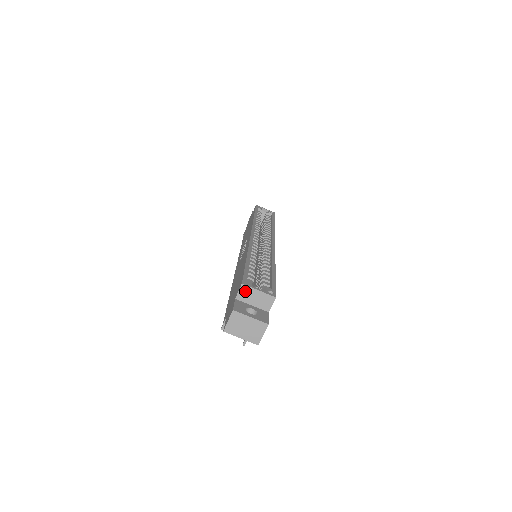
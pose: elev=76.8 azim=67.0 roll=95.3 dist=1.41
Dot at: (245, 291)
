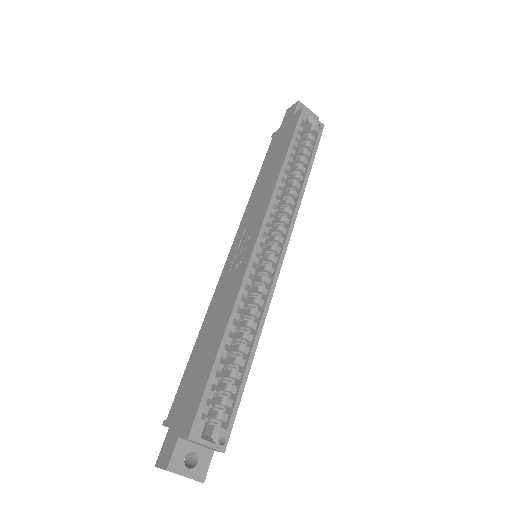
Dot at: (190, 440)
